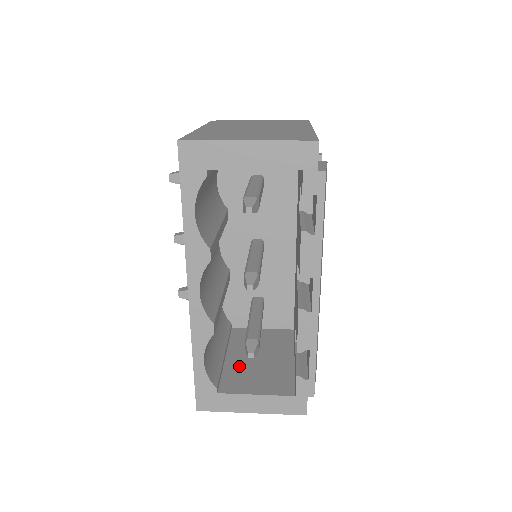
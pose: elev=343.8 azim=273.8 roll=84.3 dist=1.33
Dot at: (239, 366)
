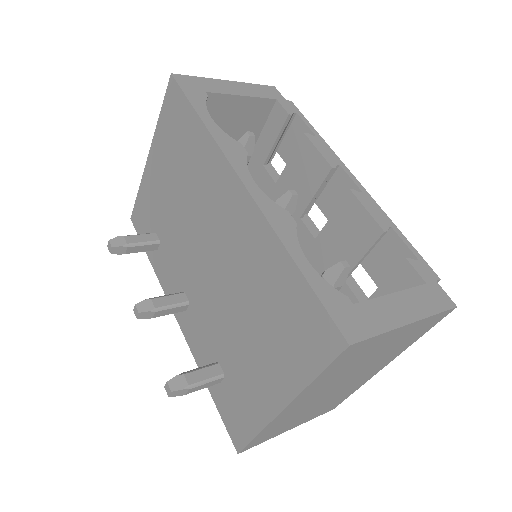
Dot at: occluded
